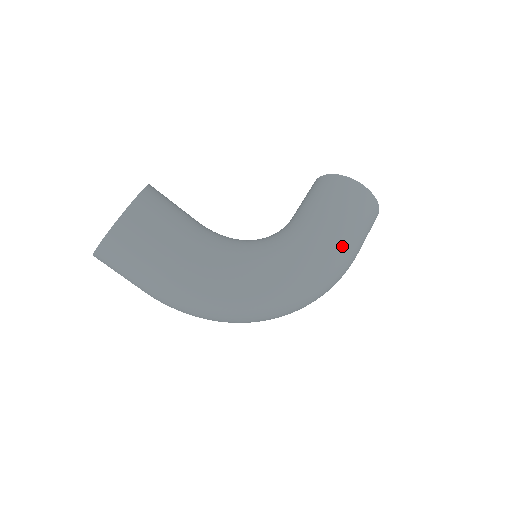
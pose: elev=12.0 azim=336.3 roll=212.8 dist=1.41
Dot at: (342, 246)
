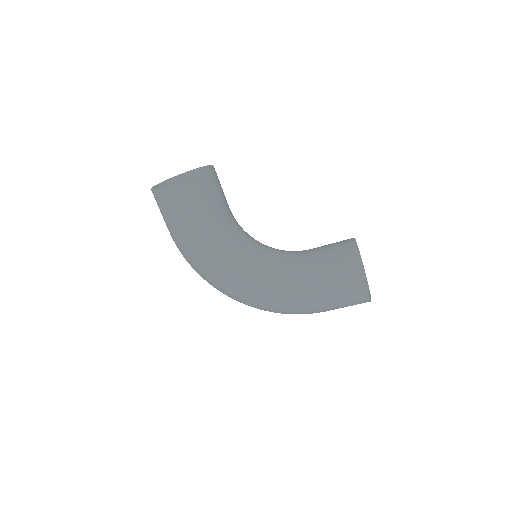
Dot at: (305, 302)
